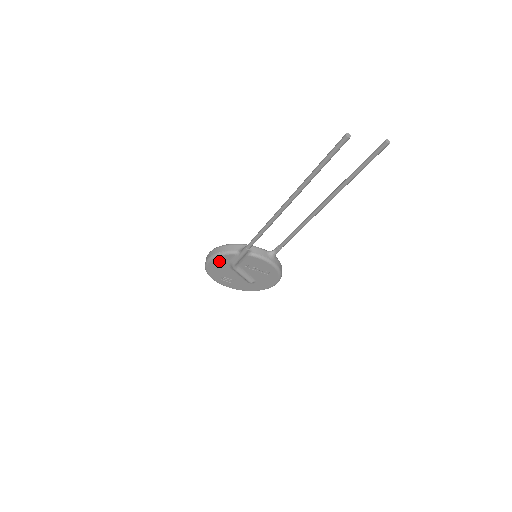
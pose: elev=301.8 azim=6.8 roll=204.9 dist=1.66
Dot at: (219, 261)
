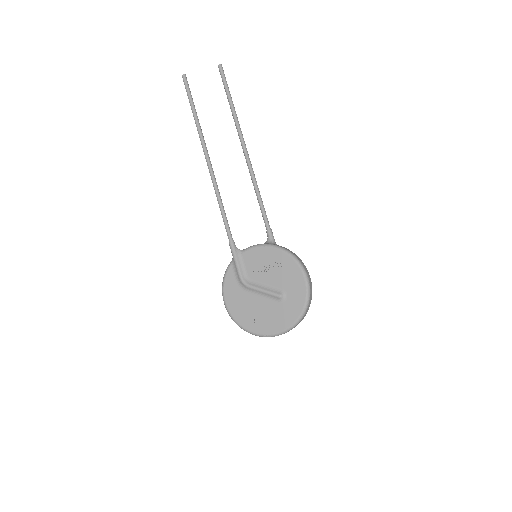
Dot at: (230, 290)
